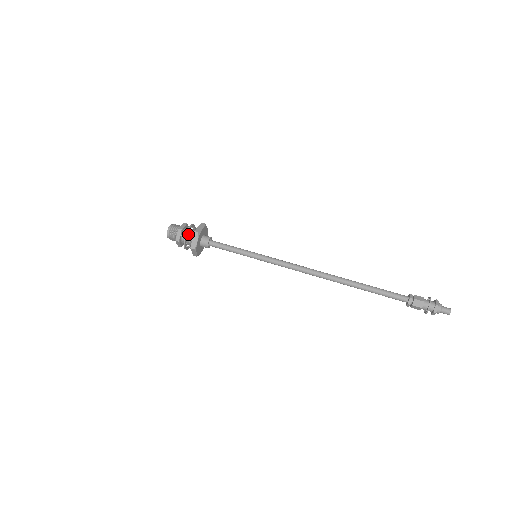
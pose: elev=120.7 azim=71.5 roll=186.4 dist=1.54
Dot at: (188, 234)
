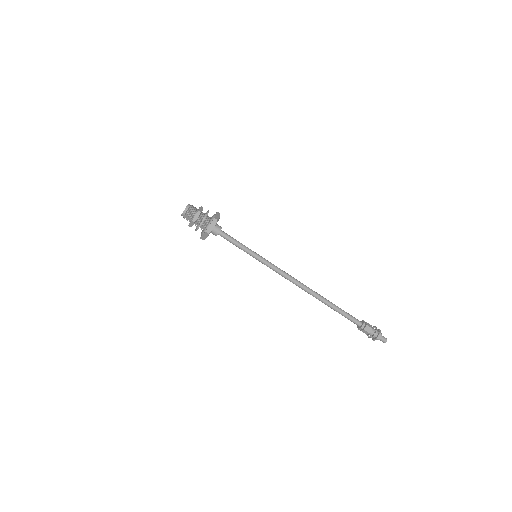
Dot at: (204, 218)
